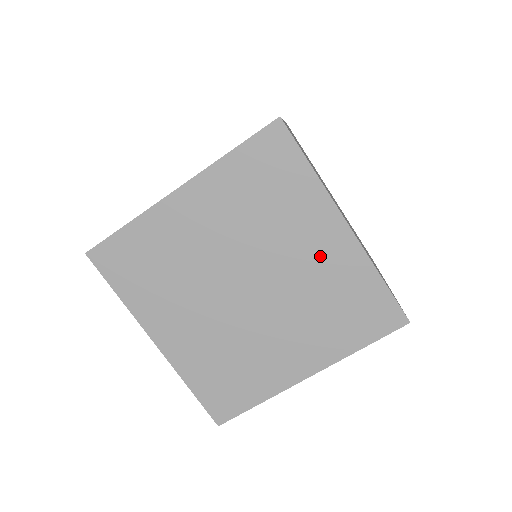
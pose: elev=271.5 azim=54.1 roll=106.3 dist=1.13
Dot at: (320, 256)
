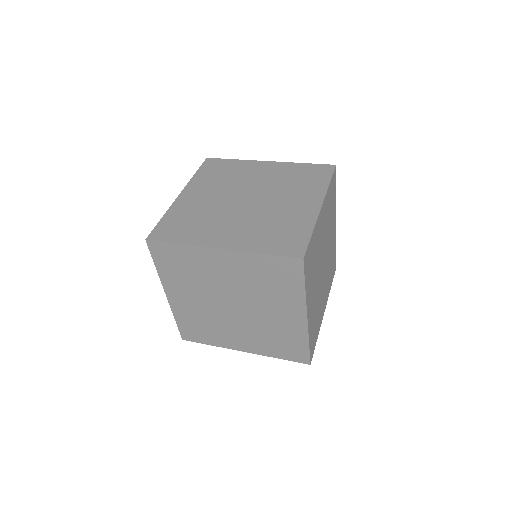
Dot at: (232, 270)
